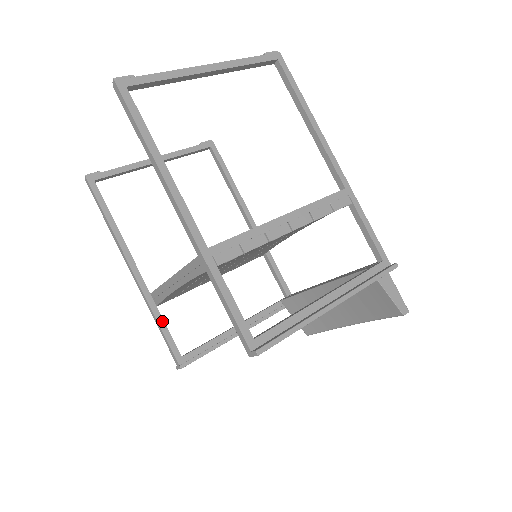
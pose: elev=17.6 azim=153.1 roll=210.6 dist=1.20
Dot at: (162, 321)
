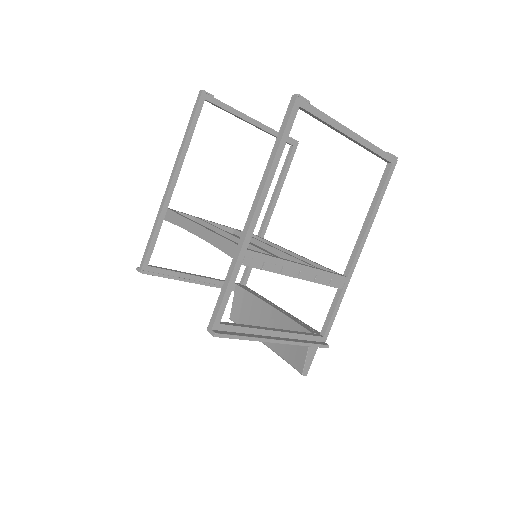
Dot at: (158, 233)
